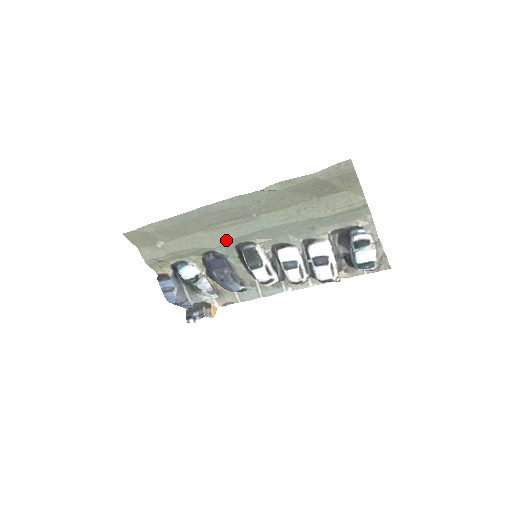
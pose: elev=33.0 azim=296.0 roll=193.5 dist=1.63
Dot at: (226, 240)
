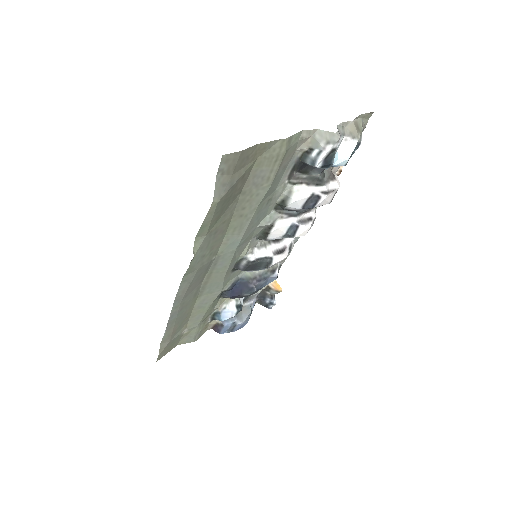
Dot at: (221, 283)
